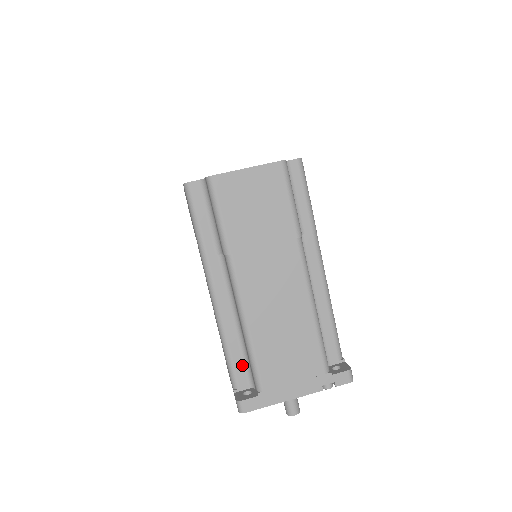
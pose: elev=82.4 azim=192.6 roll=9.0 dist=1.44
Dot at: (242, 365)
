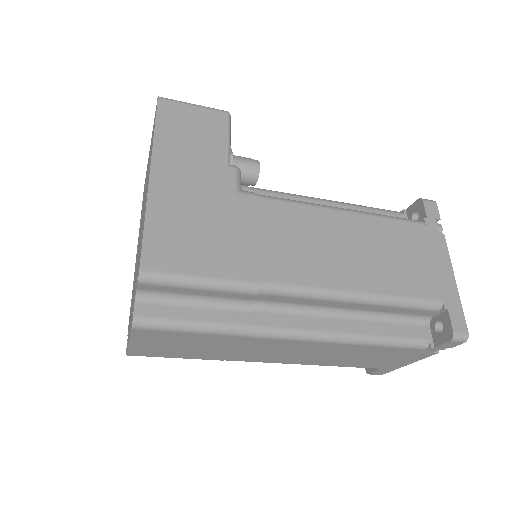
Dot at: occluded
